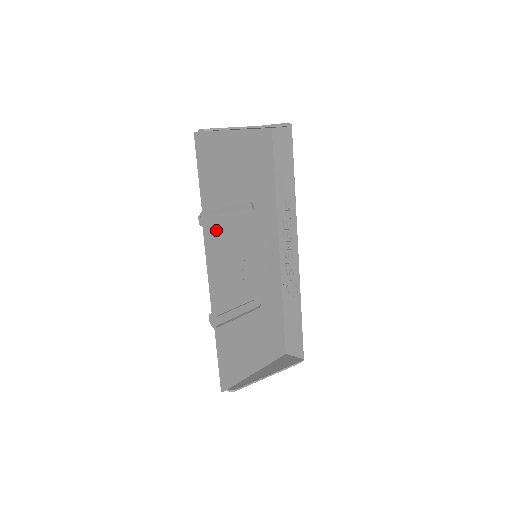
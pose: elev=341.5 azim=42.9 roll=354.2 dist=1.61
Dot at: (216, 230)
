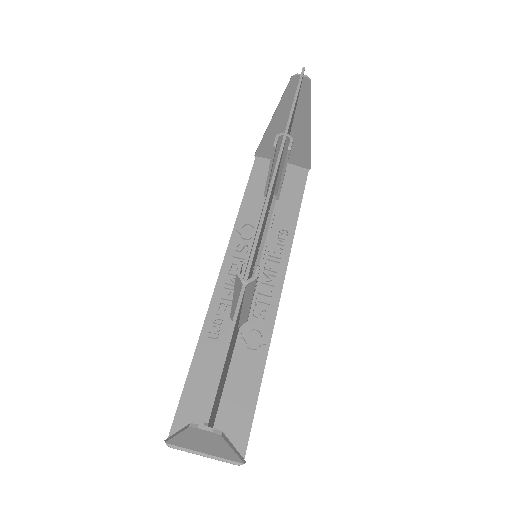
Dot at: occluded
